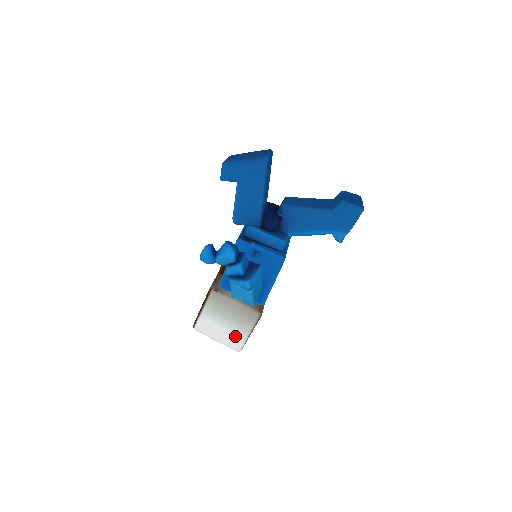
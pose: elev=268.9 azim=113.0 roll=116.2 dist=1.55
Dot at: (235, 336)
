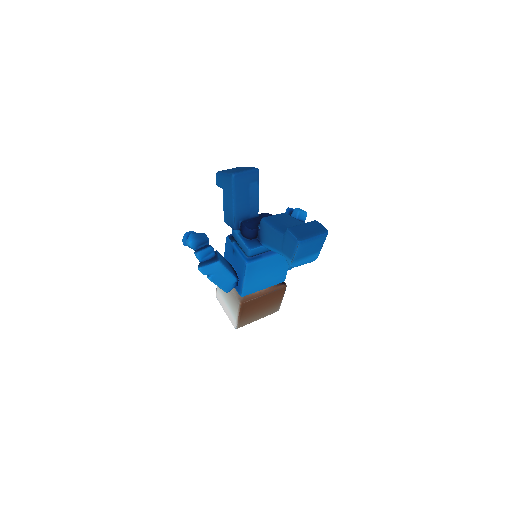
Dot at: (232, 314)
